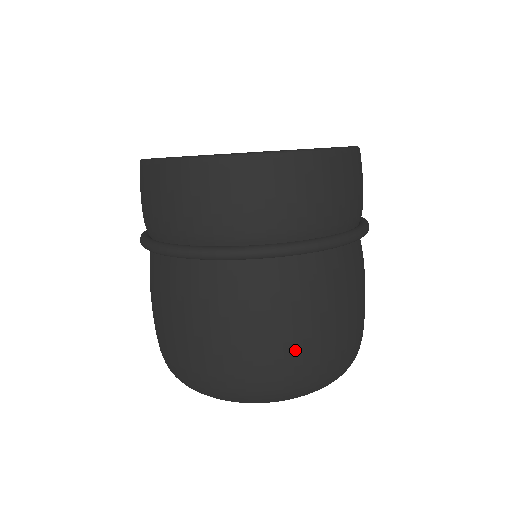
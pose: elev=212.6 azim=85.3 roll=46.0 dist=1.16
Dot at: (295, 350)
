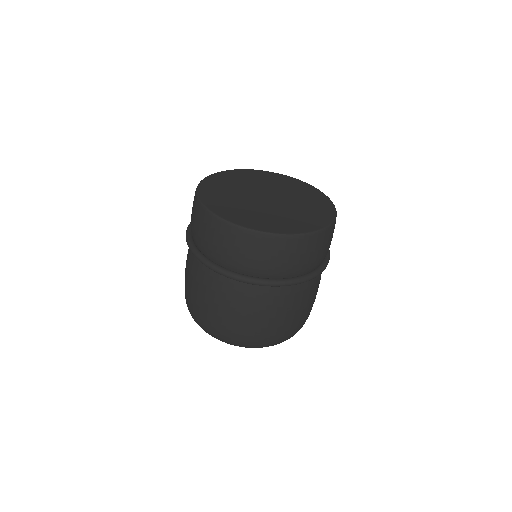
Dot at: (292, 324)
